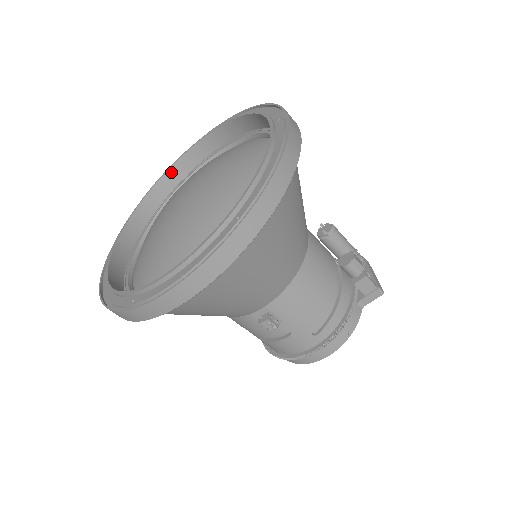
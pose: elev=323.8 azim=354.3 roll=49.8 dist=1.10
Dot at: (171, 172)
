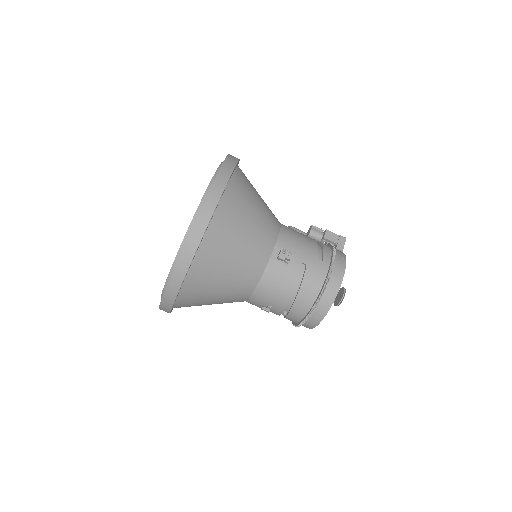
Dot at: occluded
